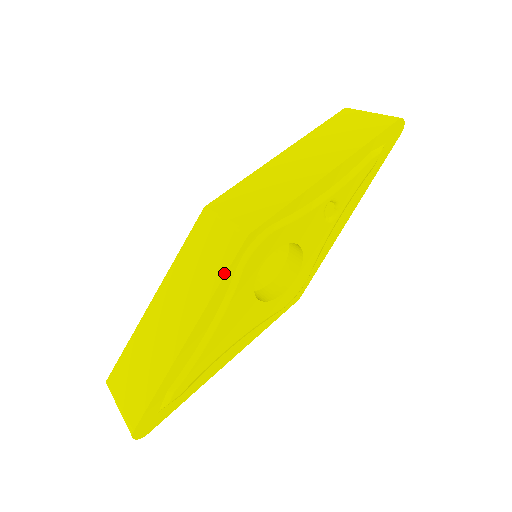
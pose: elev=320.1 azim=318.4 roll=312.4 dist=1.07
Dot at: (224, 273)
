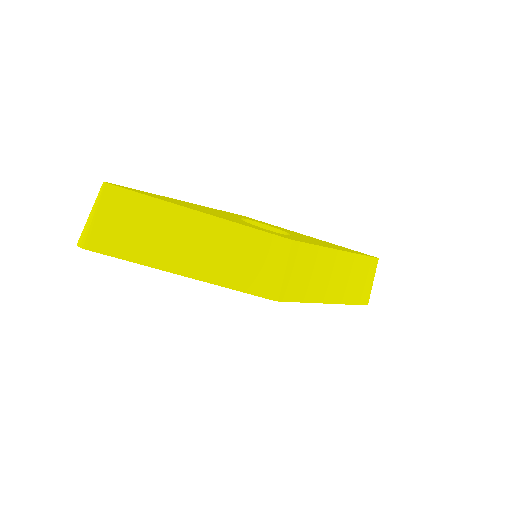
Dot at: (243, 291)
